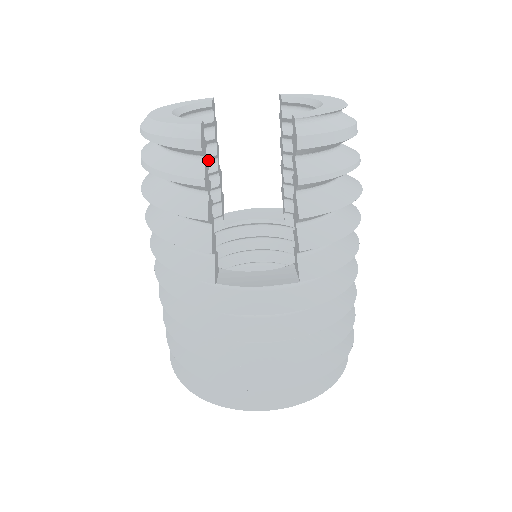
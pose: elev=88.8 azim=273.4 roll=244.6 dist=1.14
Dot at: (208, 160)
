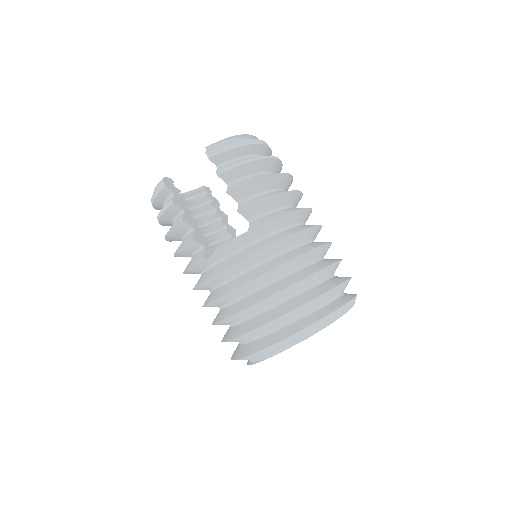
Dot at: (215, 220)
